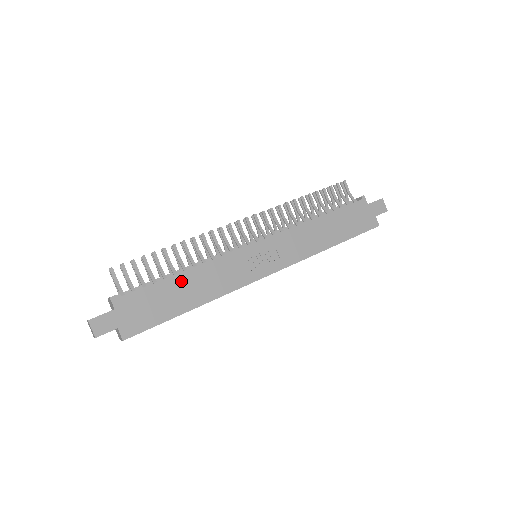
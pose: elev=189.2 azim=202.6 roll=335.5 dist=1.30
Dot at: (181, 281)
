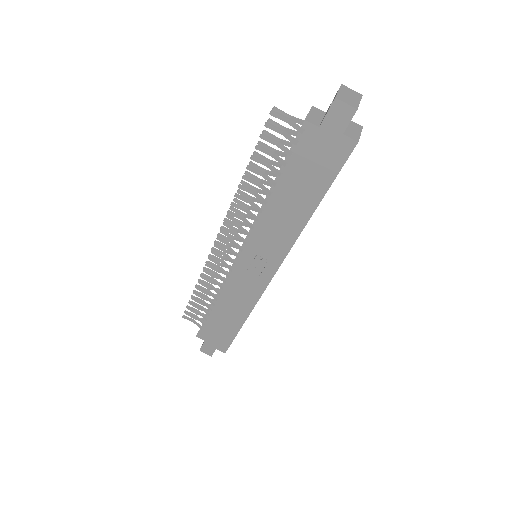
Dot at: (220, 311)
